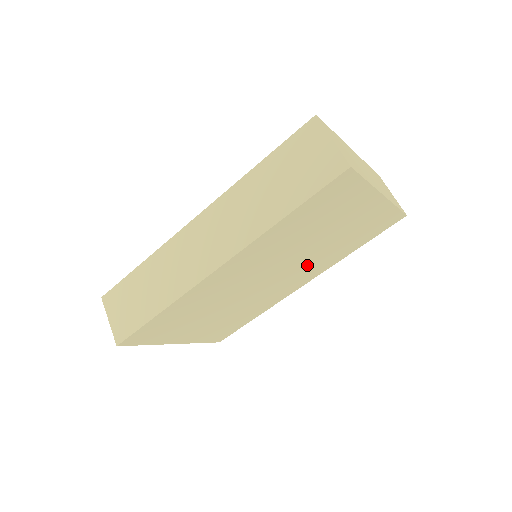
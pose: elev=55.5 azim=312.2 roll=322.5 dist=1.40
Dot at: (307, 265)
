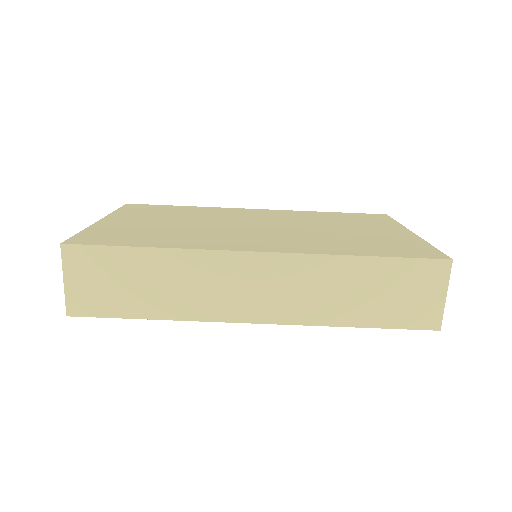
Dot at: occluded
